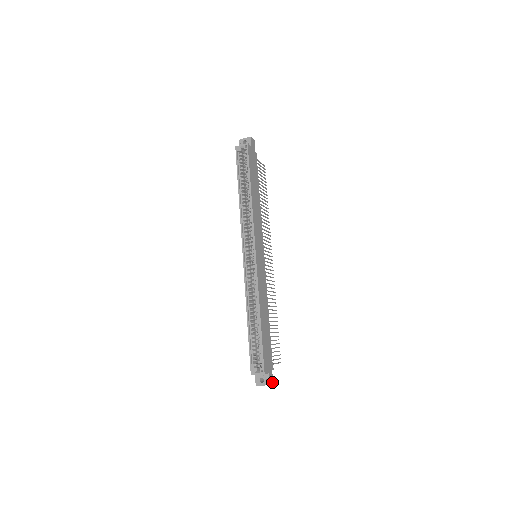
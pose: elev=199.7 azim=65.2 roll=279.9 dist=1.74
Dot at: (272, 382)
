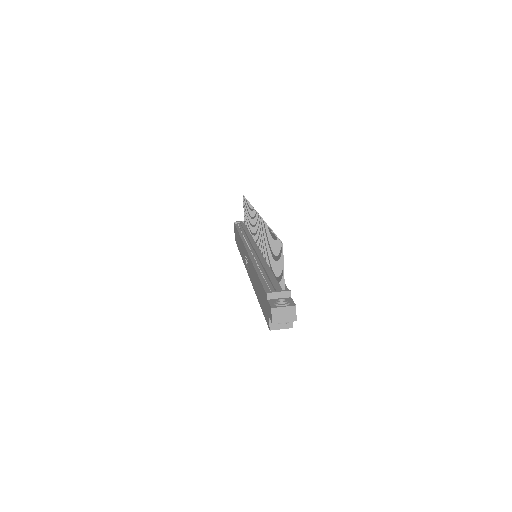
Dot at: occluded
